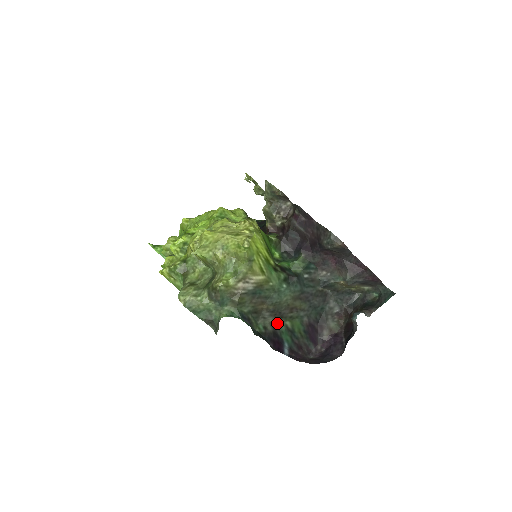
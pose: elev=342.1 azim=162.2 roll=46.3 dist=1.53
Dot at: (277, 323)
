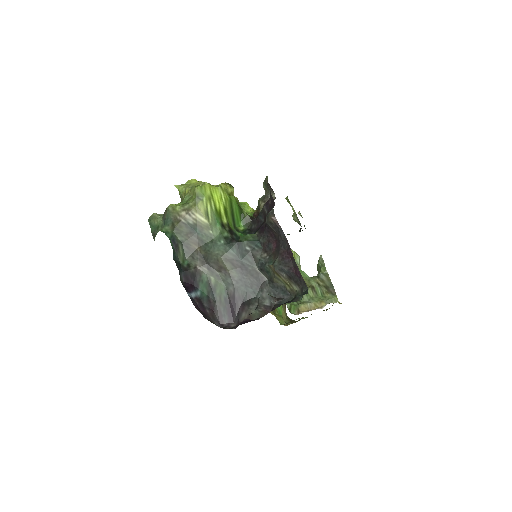
Dot at: (202, 270)
